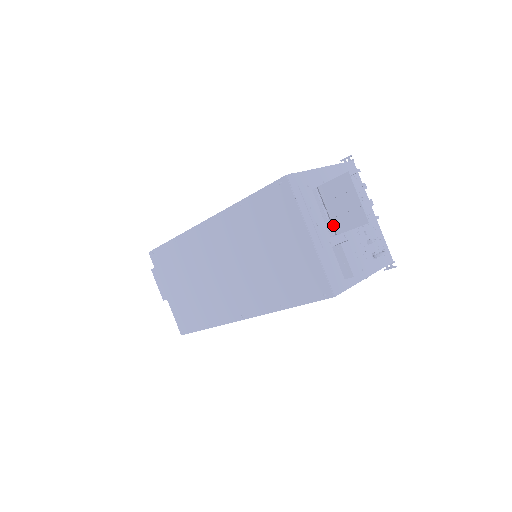
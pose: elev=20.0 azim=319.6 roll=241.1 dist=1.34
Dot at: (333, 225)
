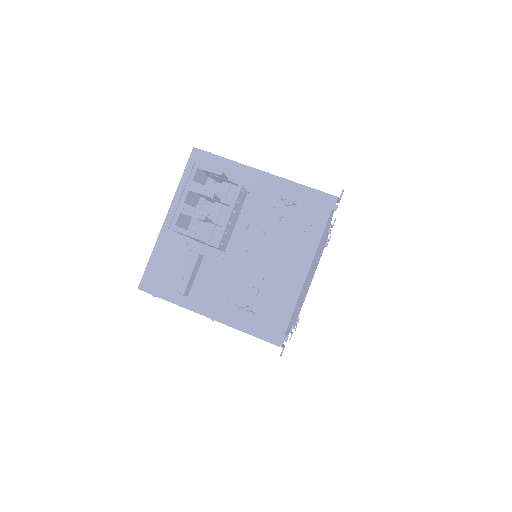
Dot at: (188, 223)
